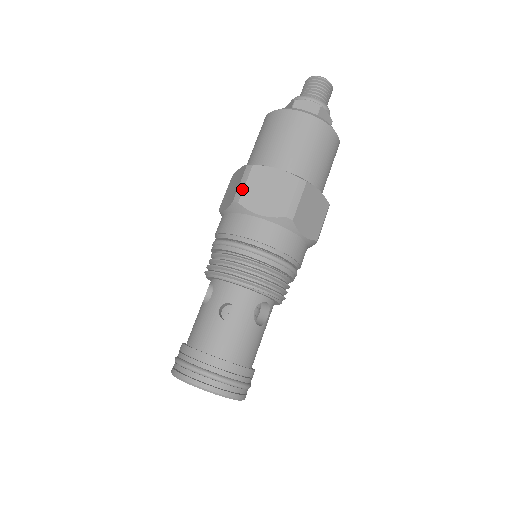
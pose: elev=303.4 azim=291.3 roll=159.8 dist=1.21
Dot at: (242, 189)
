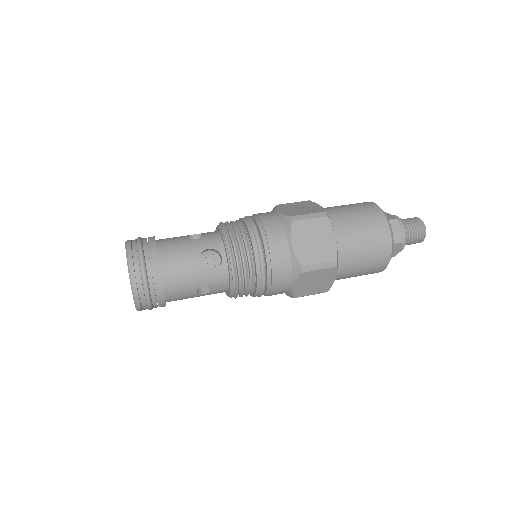
Dot at: (288, 203)
